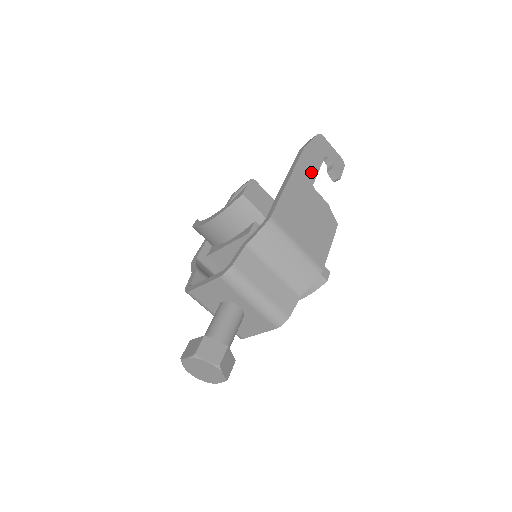
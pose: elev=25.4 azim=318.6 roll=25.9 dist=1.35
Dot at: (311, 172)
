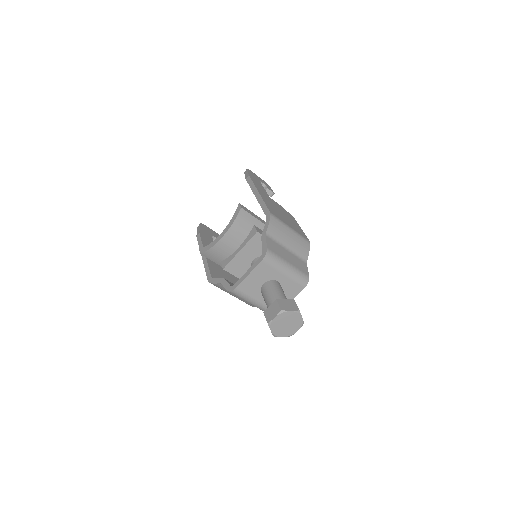
Dot at: (262, 189)
